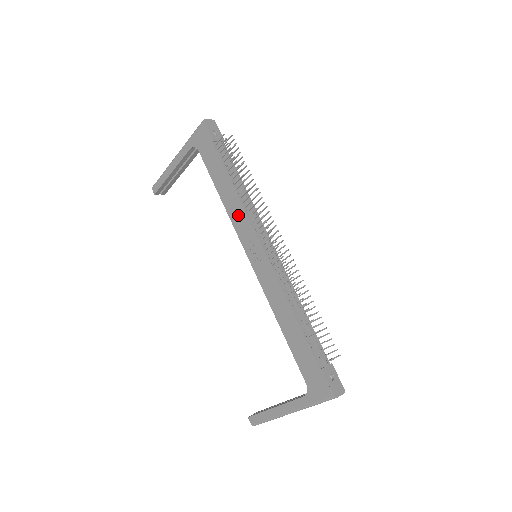
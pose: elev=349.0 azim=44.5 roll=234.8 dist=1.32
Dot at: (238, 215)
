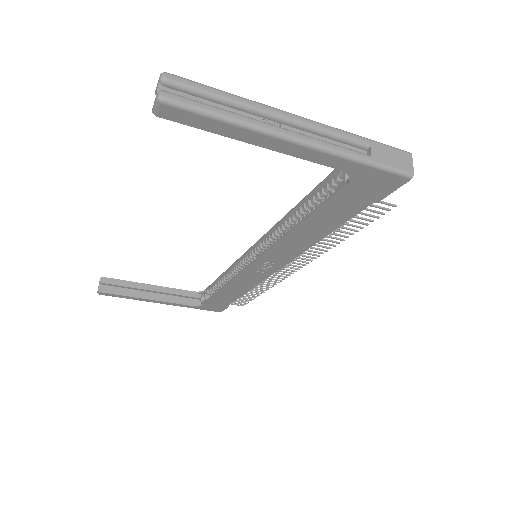
Dot at: (292, 249)
